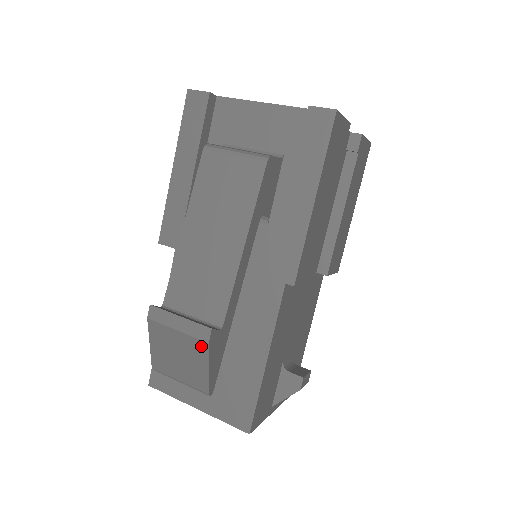
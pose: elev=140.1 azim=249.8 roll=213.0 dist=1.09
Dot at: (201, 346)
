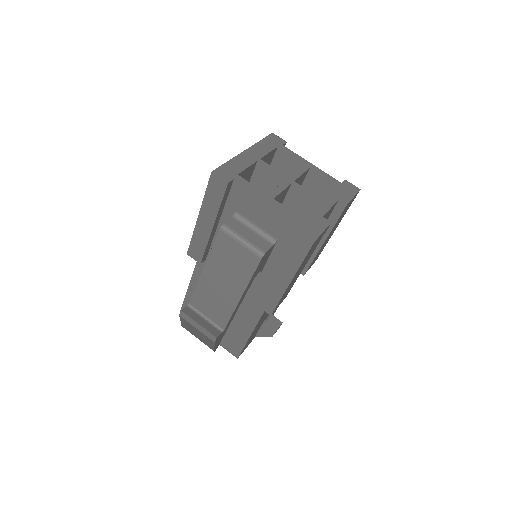
Dot at: (210, 340)
